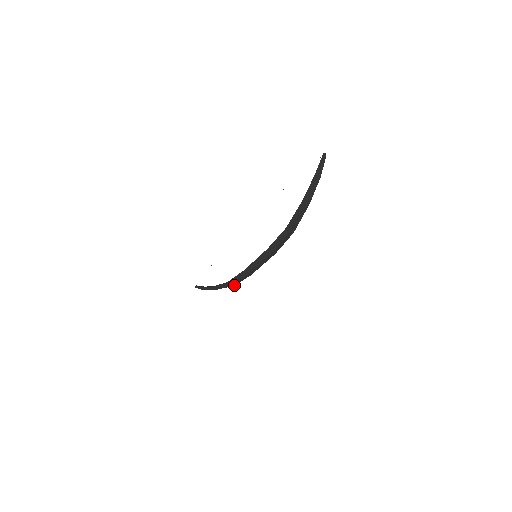
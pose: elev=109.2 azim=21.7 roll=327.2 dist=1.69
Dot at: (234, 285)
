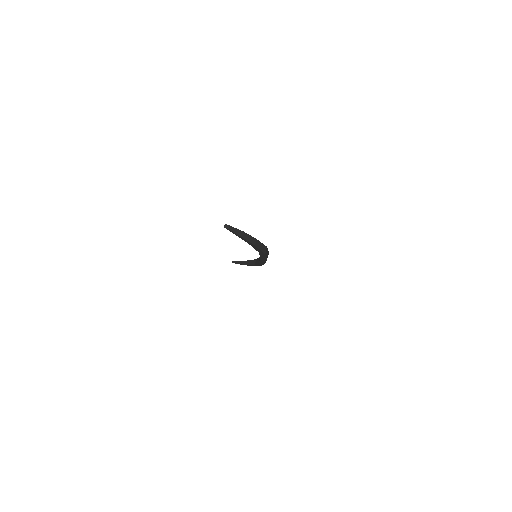
Dot at: occluded
